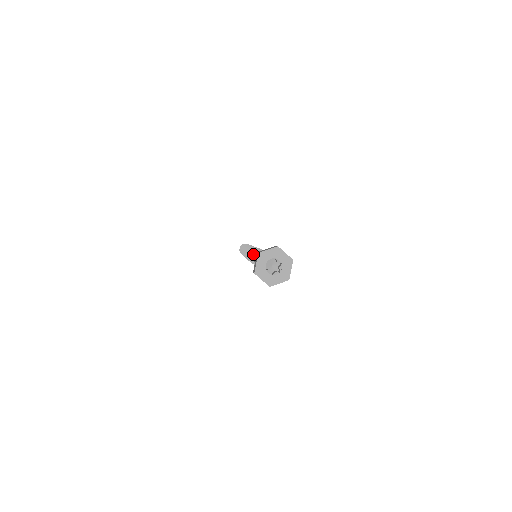
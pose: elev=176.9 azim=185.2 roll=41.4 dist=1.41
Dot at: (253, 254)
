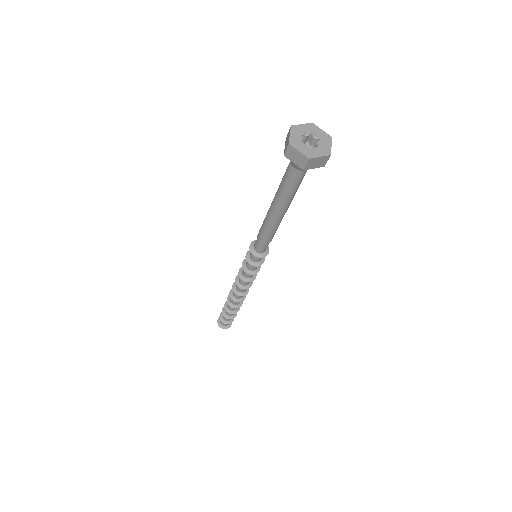
Dot at: occluded
